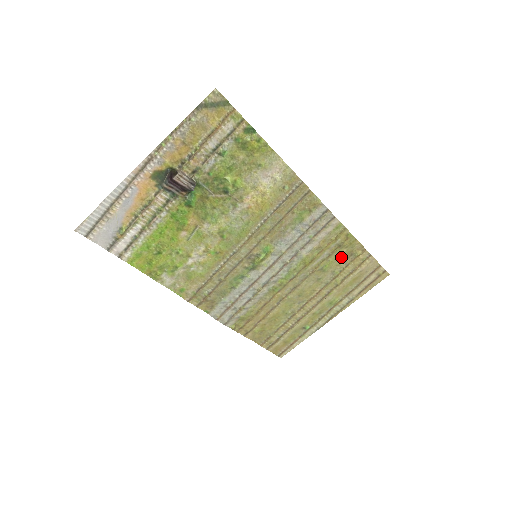
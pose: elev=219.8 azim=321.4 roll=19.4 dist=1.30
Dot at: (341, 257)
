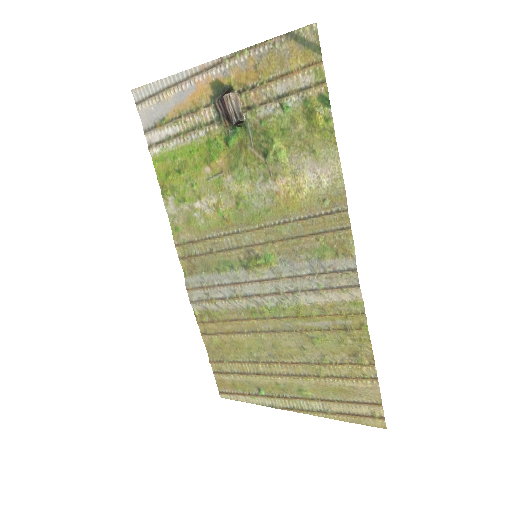
Dot at: (341, 346)
